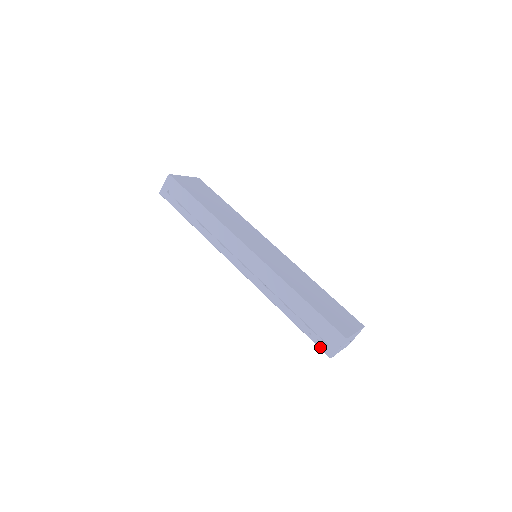
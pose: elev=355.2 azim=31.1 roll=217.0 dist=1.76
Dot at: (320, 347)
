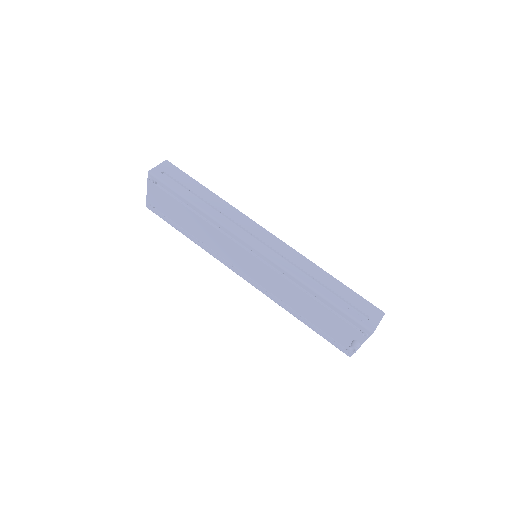
Dot at: (361, 322)
